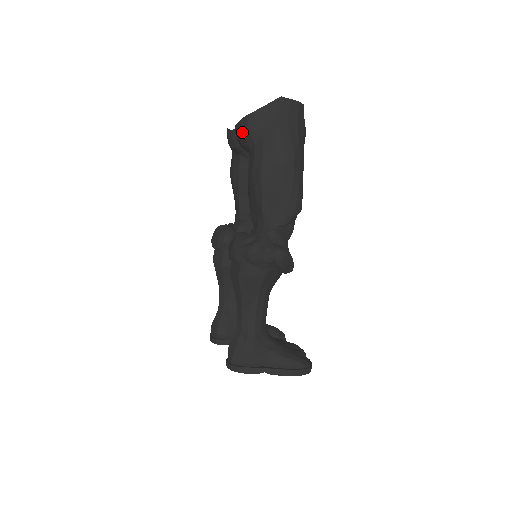
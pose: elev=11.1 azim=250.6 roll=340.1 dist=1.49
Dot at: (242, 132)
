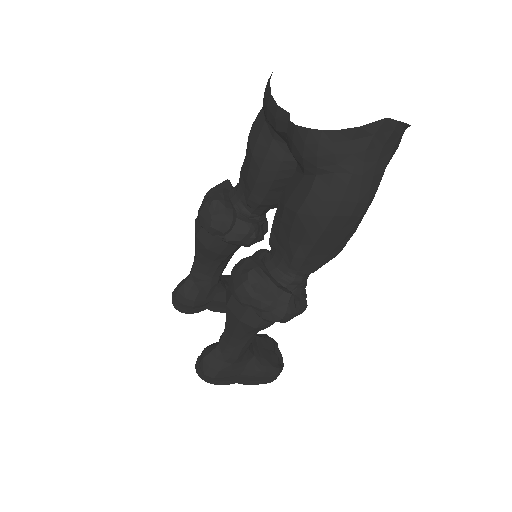
Dot at: (303, 148)
